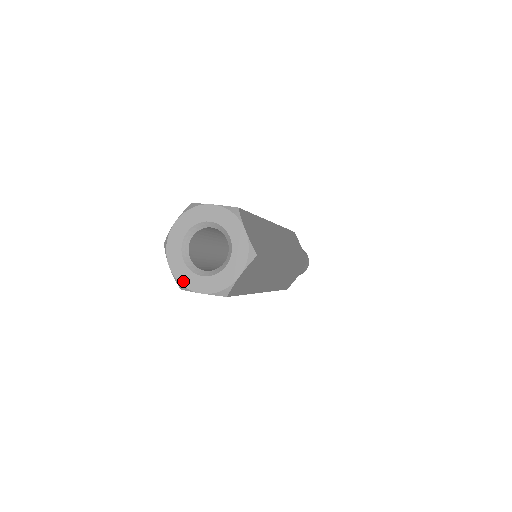
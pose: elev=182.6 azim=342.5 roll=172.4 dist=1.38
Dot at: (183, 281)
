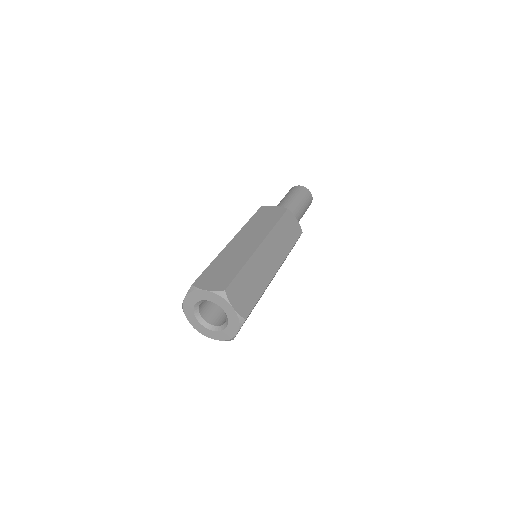
Dot at: (186, 311)
